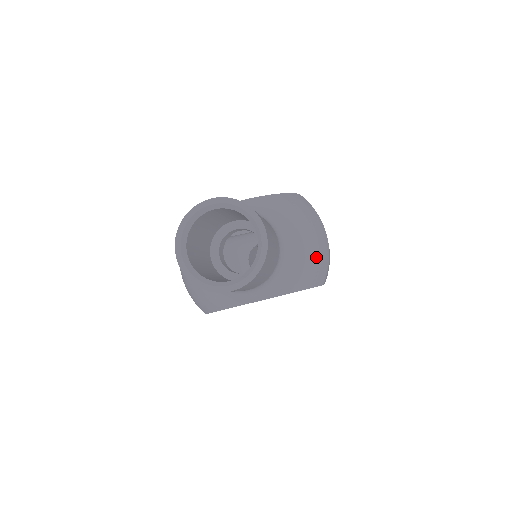
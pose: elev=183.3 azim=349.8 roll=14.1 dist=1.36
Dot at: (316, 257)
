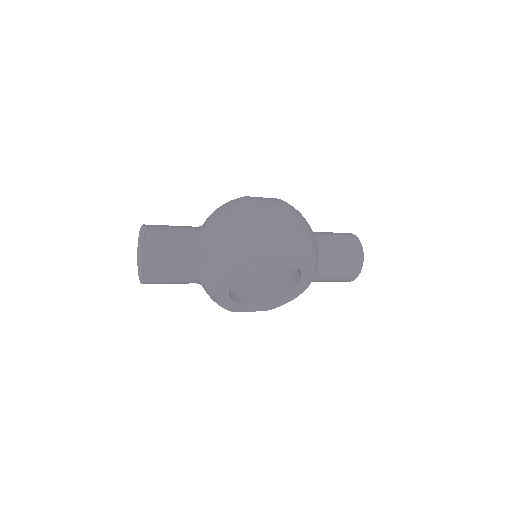
Dot at: (241, 234)
